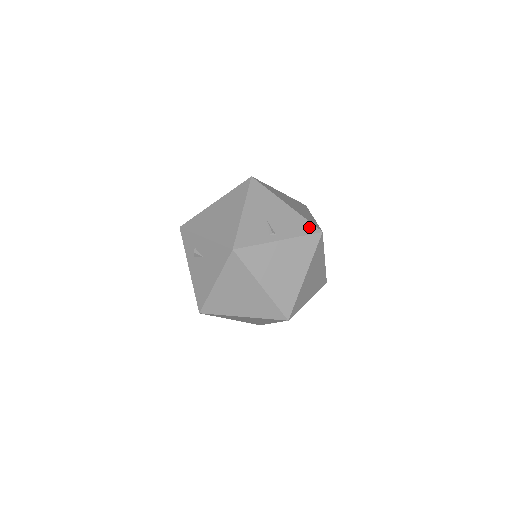
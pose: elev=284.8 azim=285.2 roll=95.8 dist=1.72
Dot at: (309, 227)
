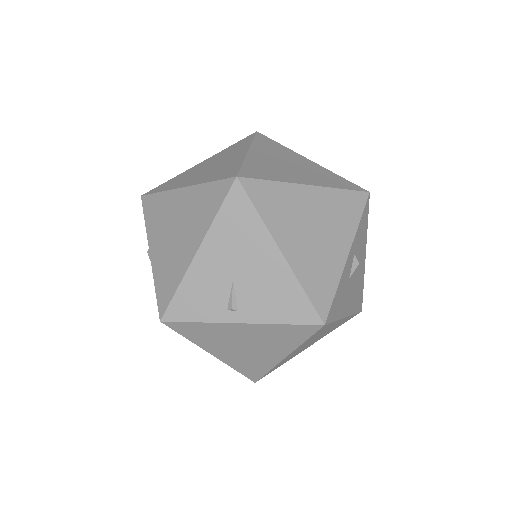
Dot at: (303, 310)
